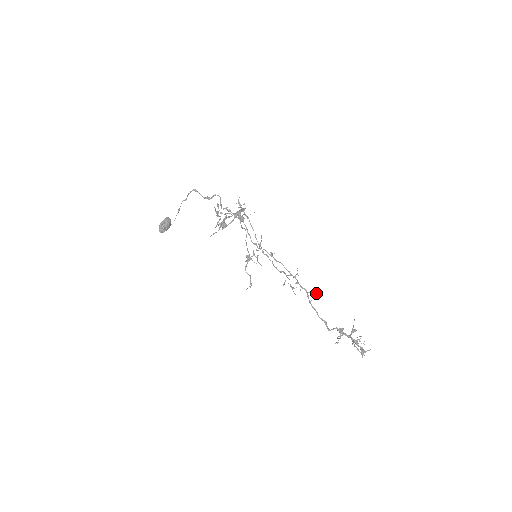
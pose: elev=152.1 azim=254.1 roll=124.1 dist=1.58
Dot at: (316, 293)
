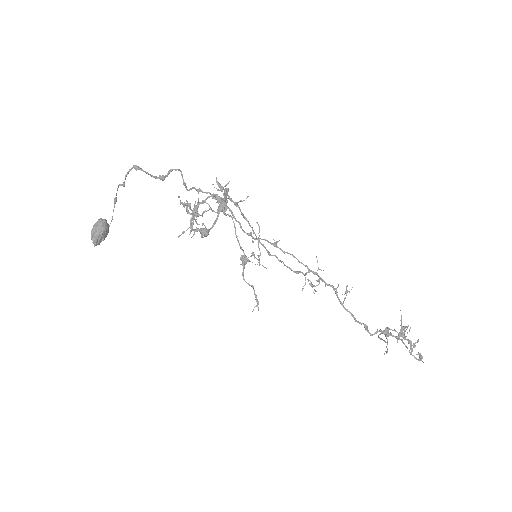
Dot at: (349, 291)
